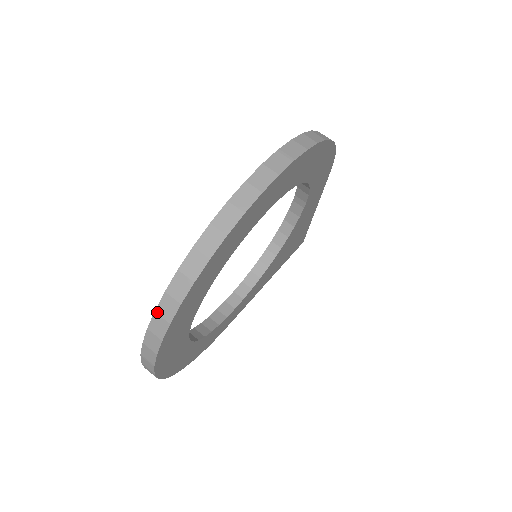
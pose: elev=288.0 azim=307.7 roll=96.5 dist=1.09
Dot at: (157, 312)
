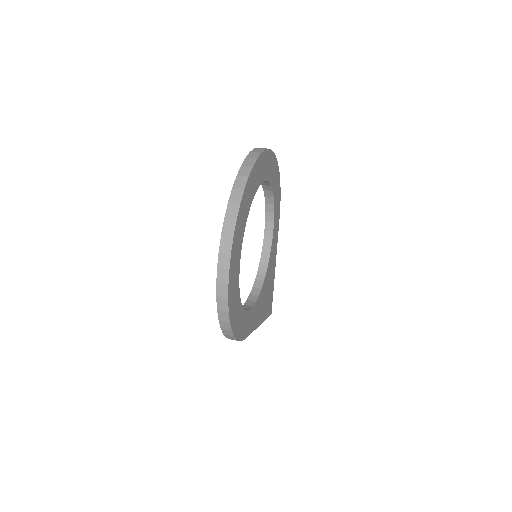
Dot at: (230, 201)
